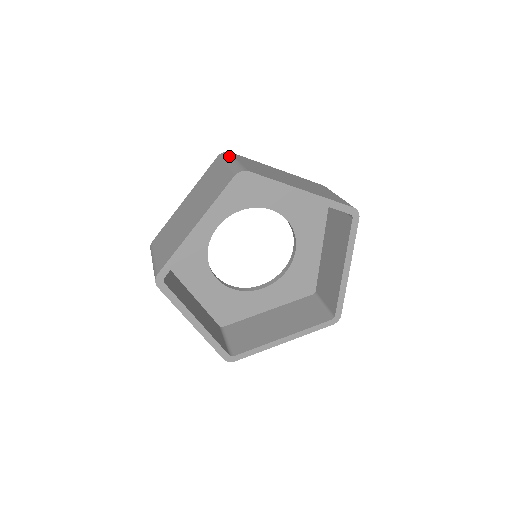
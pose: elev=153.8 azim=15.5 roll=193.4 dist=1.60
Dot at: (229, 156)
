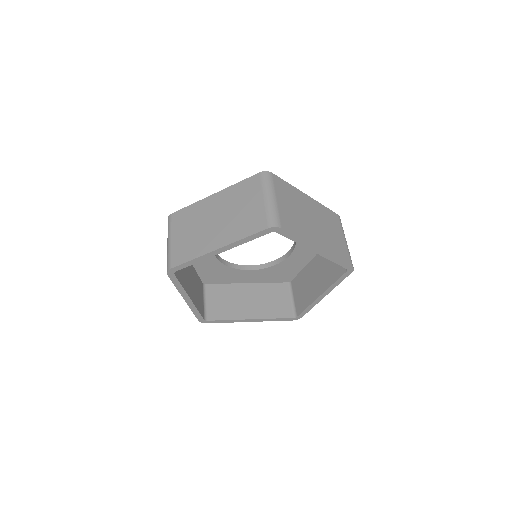
Dot at: (168, 230)
